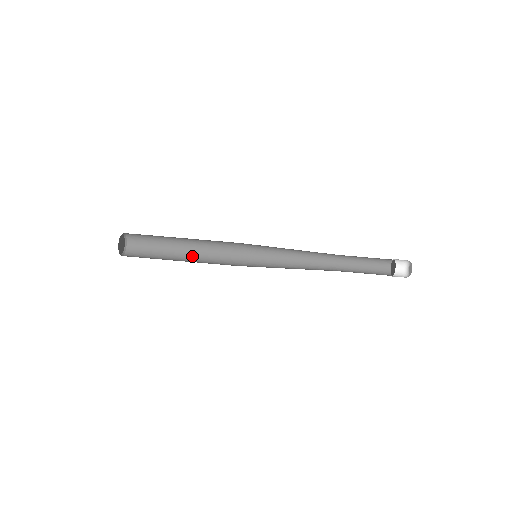
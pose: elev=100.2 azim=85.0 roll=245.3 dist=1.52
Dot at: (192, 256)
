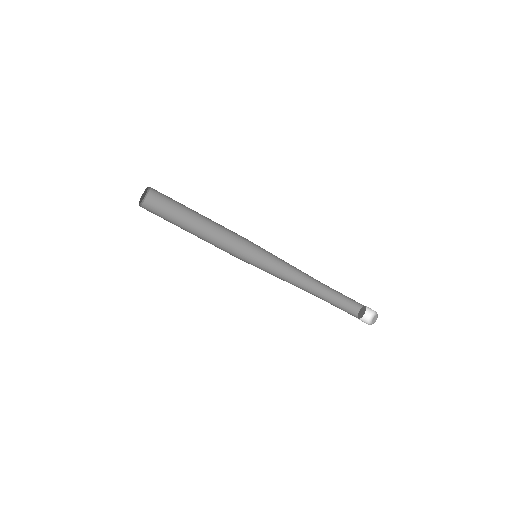
Dot at: (200, 232)
